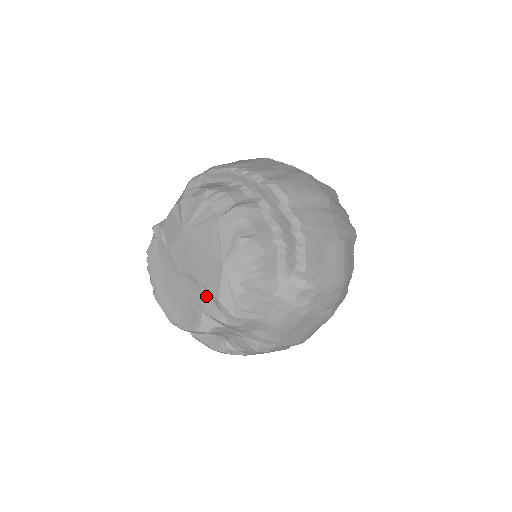
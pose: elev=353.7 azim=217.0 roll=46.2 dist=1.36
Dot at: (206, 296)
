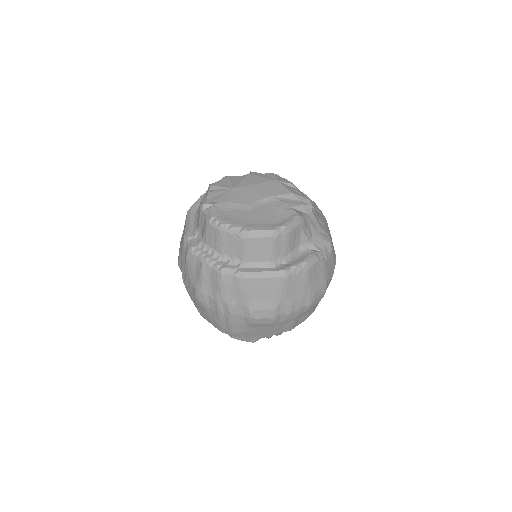
Dot at: (283, 200)
